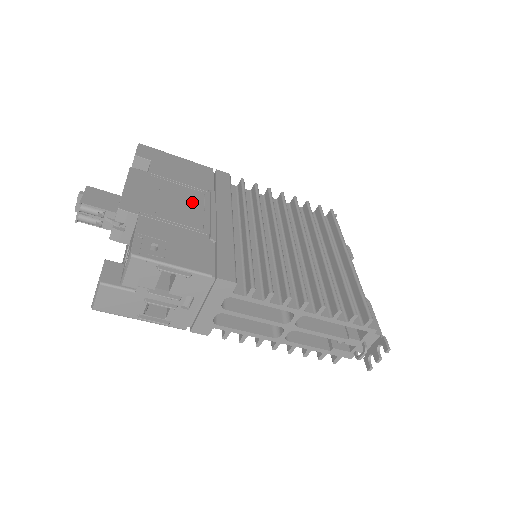
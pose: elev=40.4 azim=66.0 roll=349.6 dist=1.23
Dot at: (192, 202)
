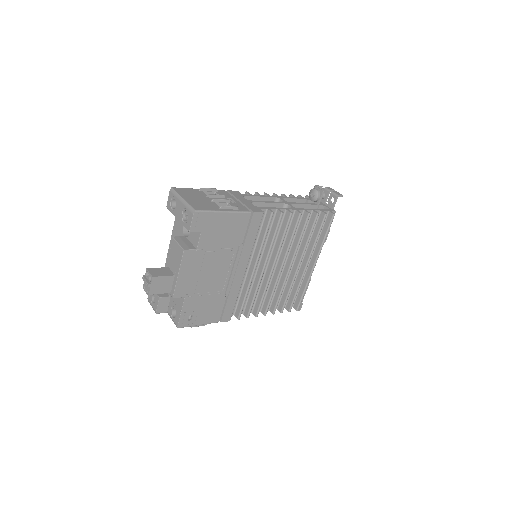
Dot at: (222, 267)
